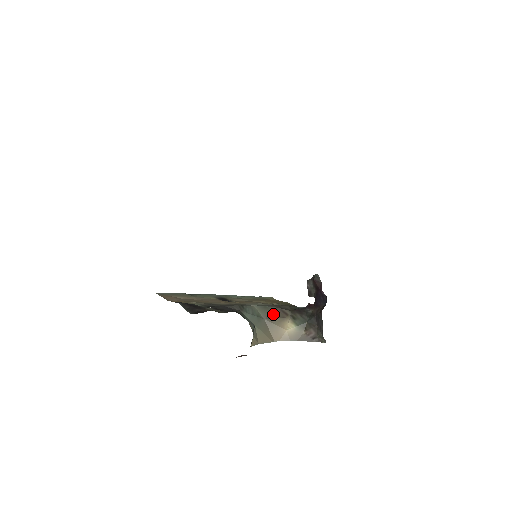
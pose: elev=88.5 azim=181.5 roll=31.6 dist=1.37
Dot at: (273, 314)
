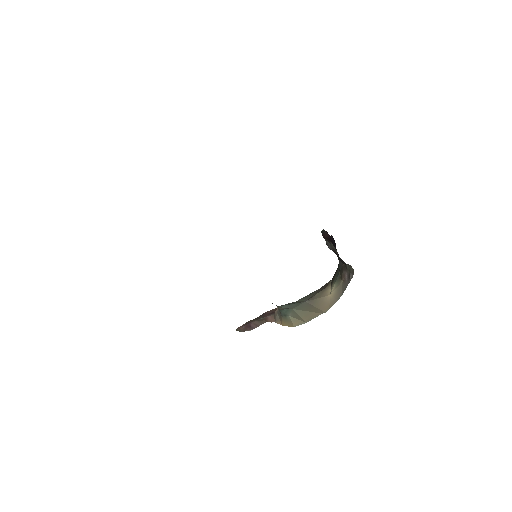
Dot at: (315, 294)
